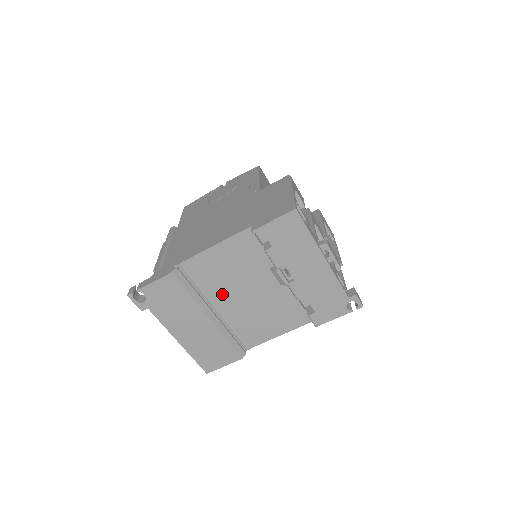
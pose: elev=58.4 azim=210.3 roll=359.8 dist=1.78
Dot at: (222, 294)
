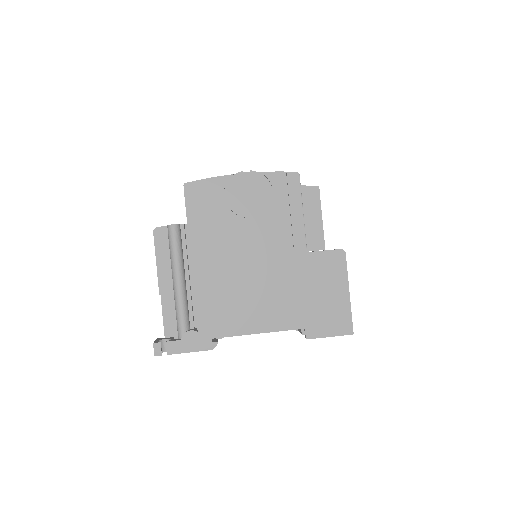
Dot at: occluded
